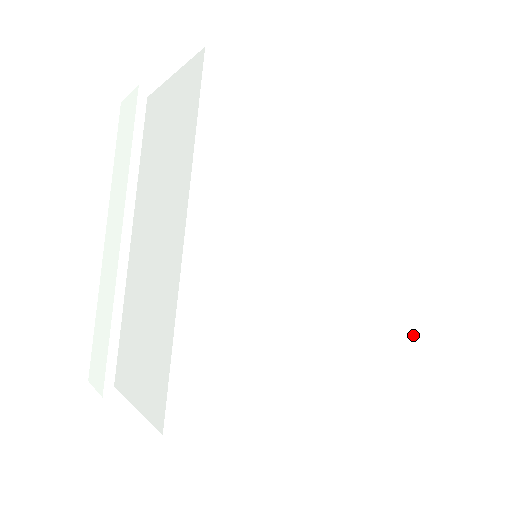
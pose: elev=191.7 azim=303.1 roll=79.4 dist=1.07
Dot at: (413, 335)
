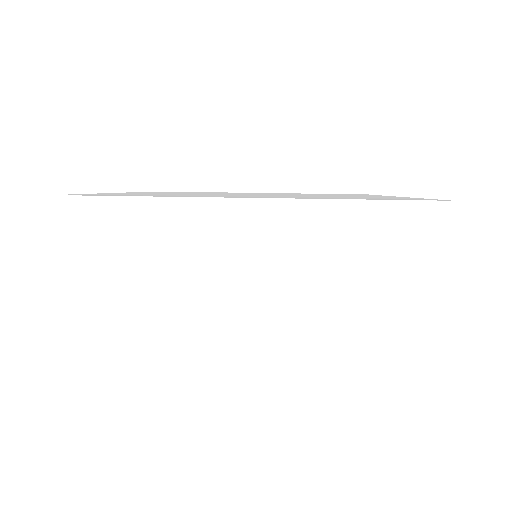
Dot at: occluded
